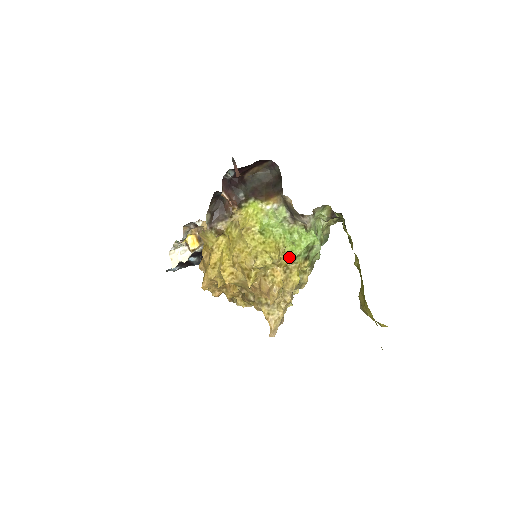
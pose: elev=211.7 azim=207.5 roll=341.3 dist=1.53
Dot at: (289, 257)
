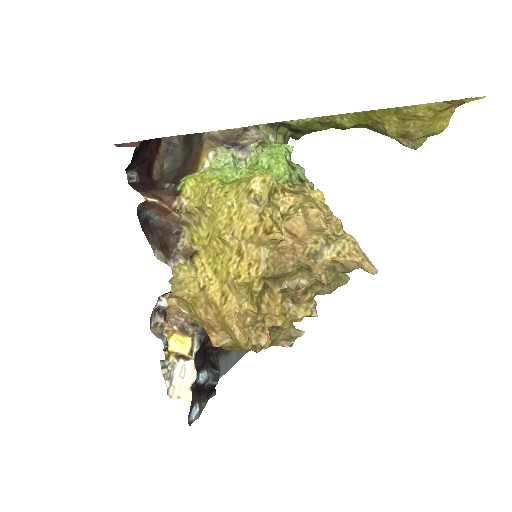
Dot at: (283, 180)
